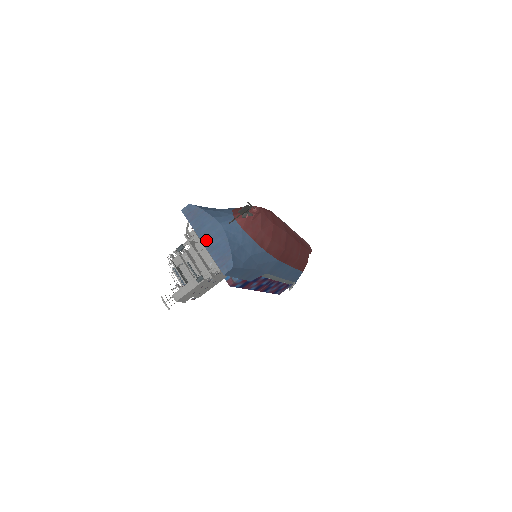
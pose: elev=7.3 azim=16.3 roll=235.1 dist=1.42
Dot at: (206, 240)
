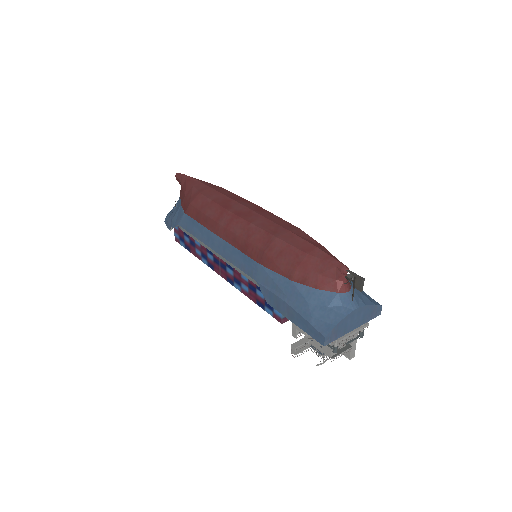
Dot at: (355, 326)
